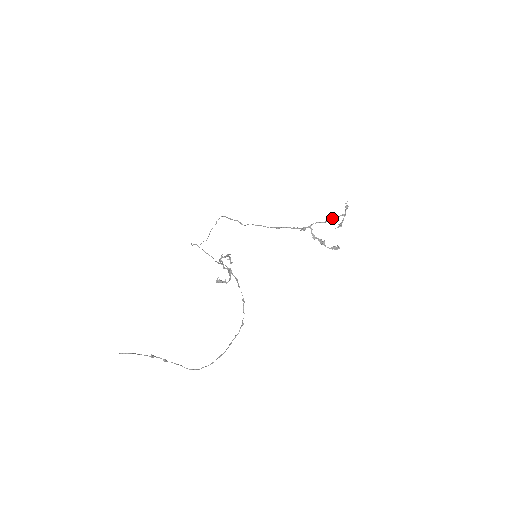
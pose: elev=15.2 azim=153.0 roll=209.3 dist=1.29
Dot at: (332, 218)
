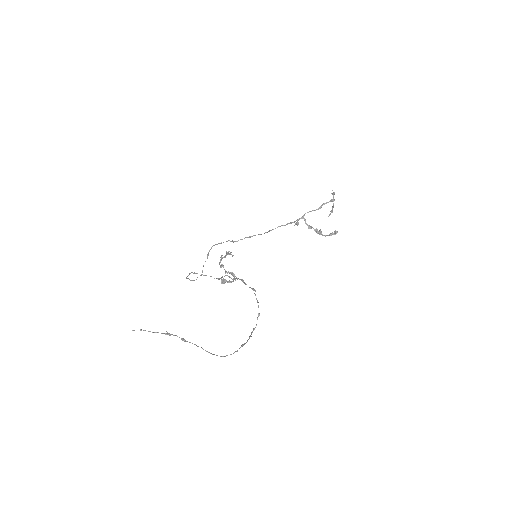
Dot at: (322, 205)
